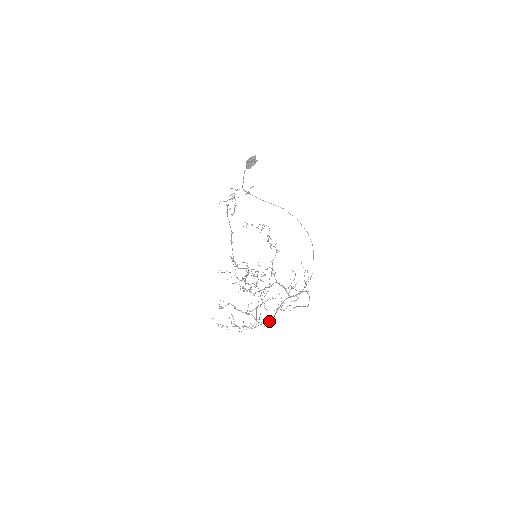
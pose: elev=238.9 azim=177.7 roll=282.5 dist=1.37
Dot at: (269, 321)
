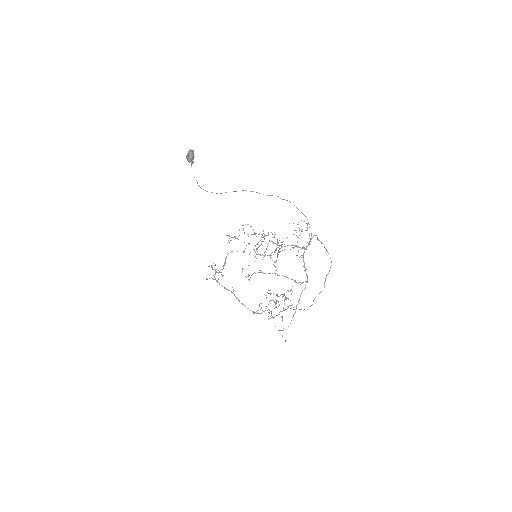
Dot at: occluded
